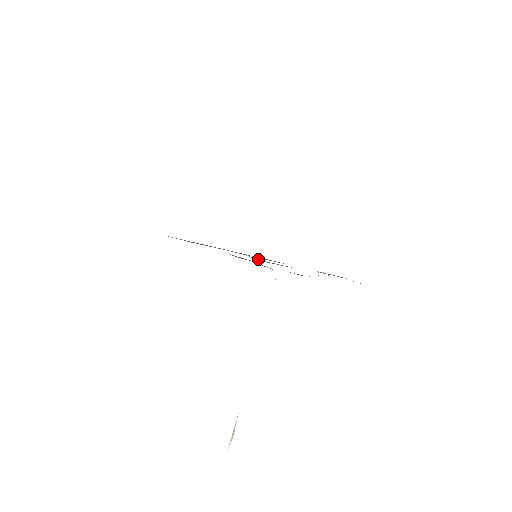
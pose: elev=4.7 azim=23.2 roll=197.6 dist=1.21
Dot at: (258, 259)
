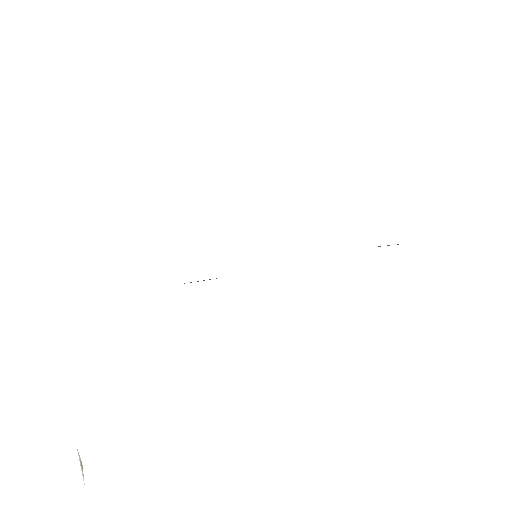
Dot at: occluded
